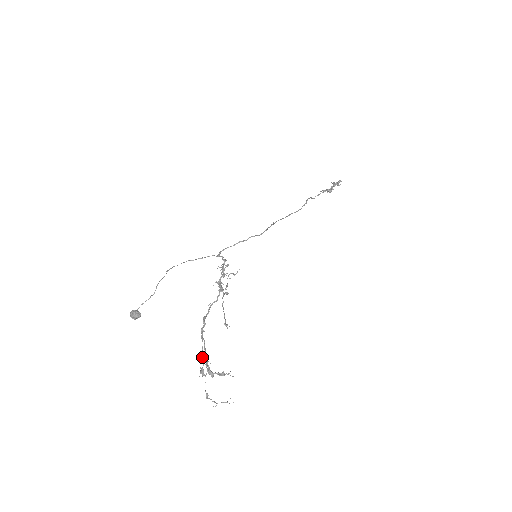
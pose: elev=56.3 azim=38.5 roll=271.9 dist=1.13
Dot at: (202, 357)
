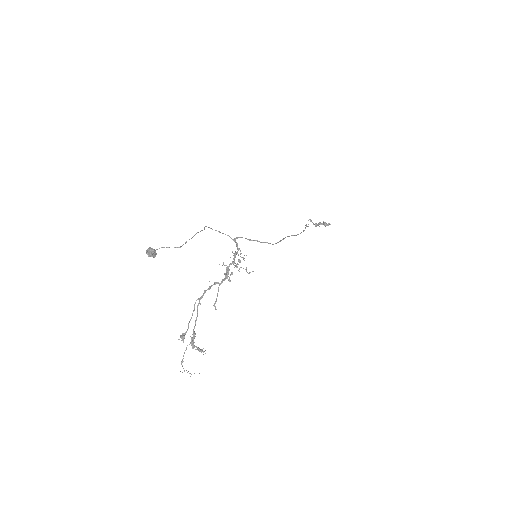
Dot at: occluded
